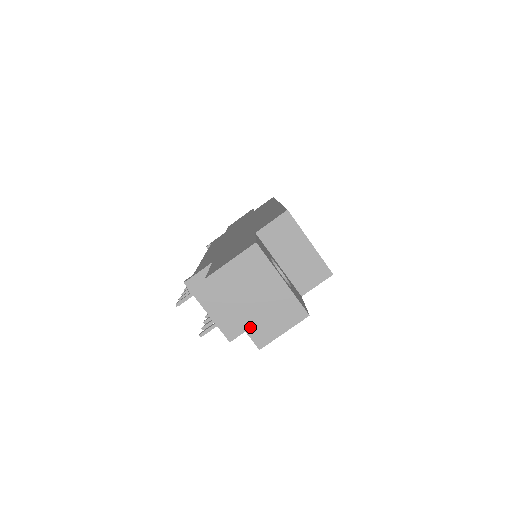
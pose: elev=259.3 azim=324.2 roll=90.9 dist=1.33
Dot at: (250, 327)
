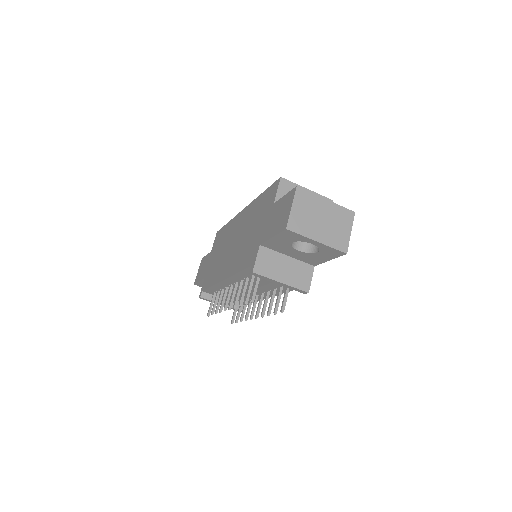
Dot at: (332, 243)
